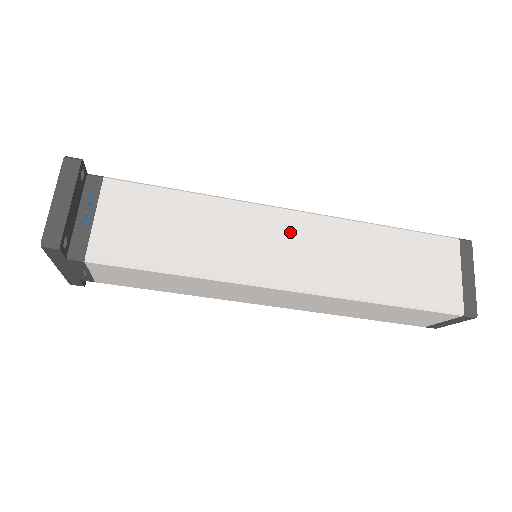
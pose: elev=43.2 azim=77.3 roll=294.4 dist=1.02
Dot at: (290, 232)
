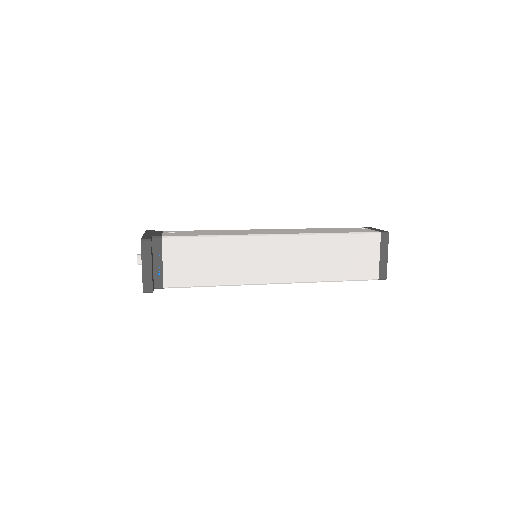
Dot at: (275, 250)
